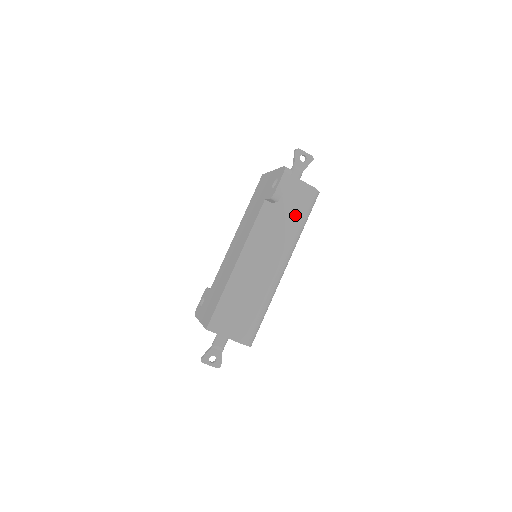
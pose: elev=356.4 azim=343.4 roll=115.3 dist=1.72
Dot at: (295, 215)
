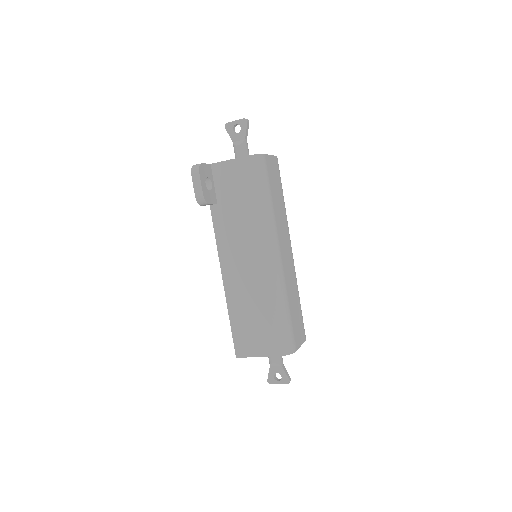
Dot at: (246, 198)
